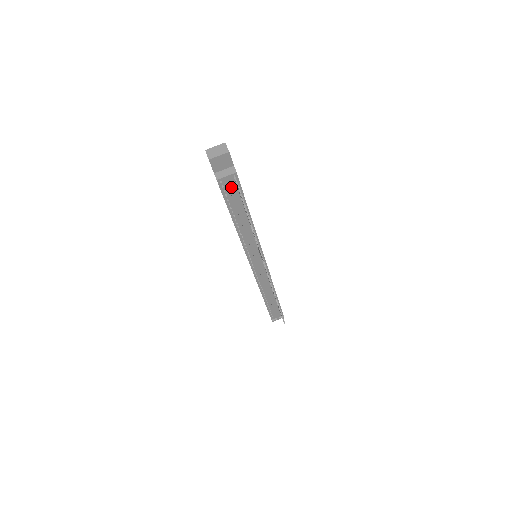
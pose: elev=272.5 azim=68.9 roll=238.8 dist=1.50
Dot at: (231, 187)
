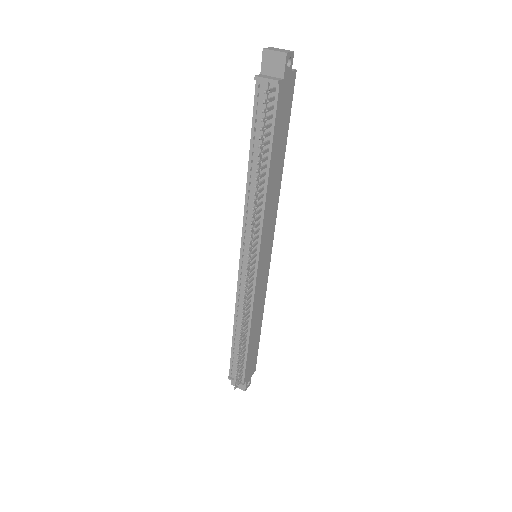
Dot at: occluded
